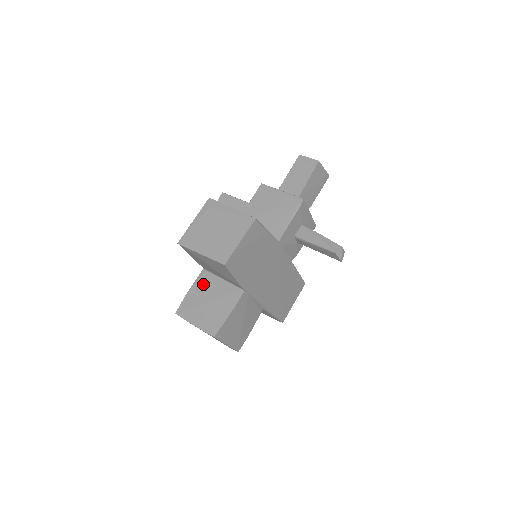
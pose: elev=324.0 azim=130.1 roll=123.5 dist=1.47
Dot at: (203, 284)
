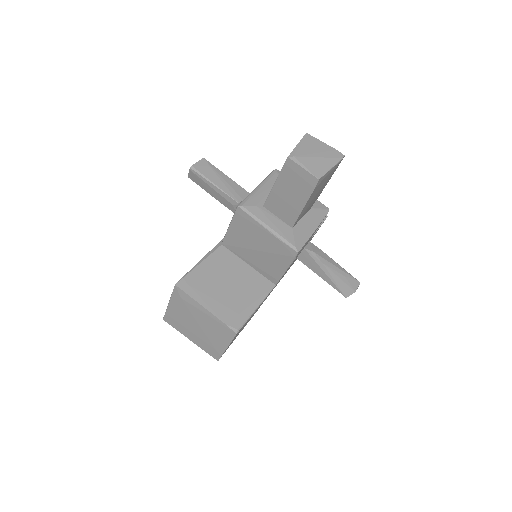
Dot at: occluded
